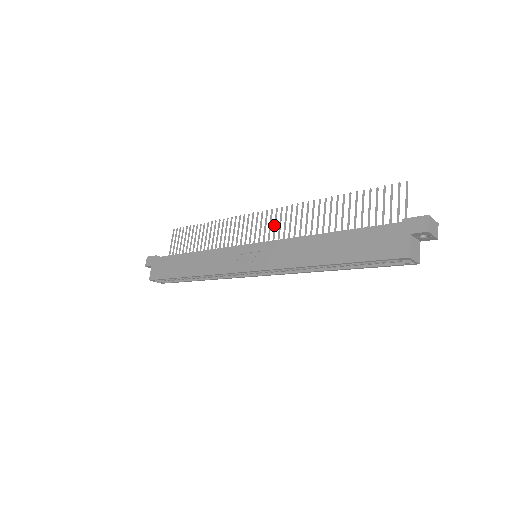
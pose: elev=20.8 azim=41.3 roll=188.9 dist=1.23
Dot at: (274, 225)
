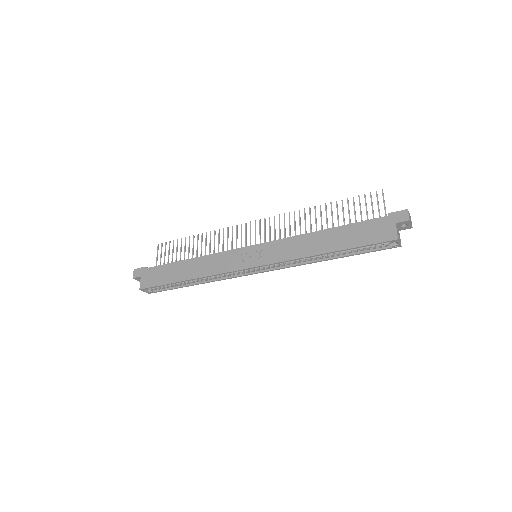
Dot at: (269, 230)
